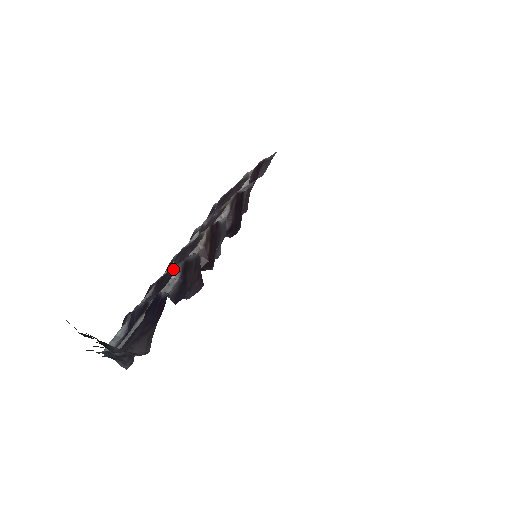
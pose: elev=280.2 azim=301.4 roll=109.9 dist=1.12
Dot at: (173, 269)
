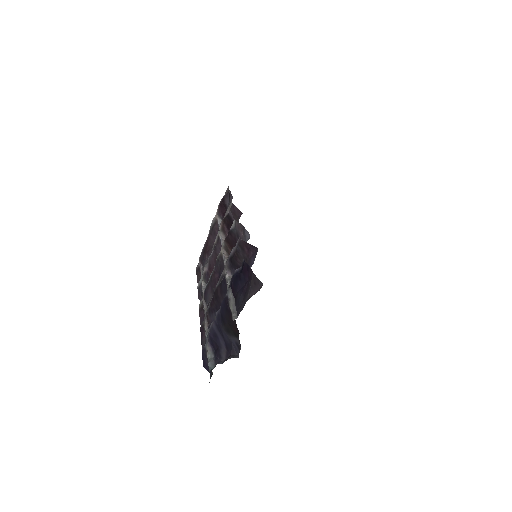
Dot at: (221, 279)
